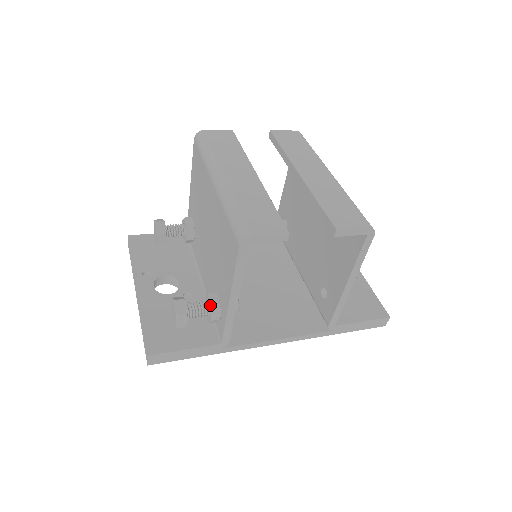
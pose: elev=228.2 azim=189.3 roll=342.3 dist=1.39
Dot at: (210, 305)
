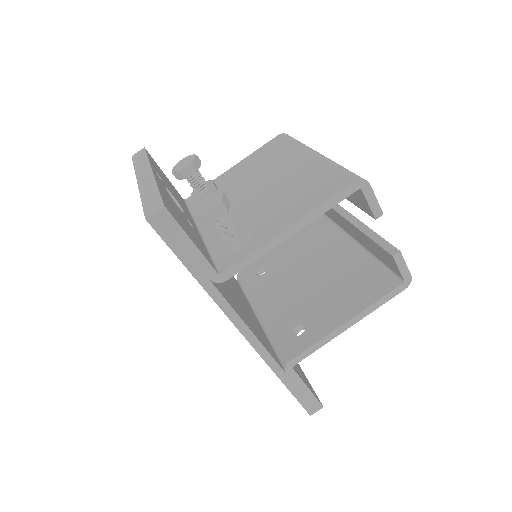
Dot at: (244, 229)
